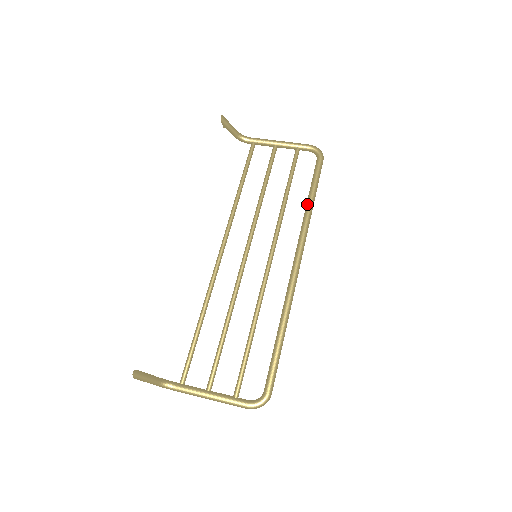
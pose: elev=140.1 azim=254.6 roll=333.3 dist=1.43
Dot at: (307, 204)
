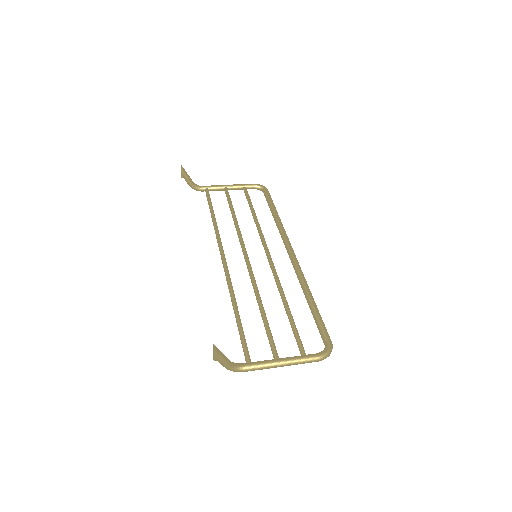
Dot at: (275, 216)
